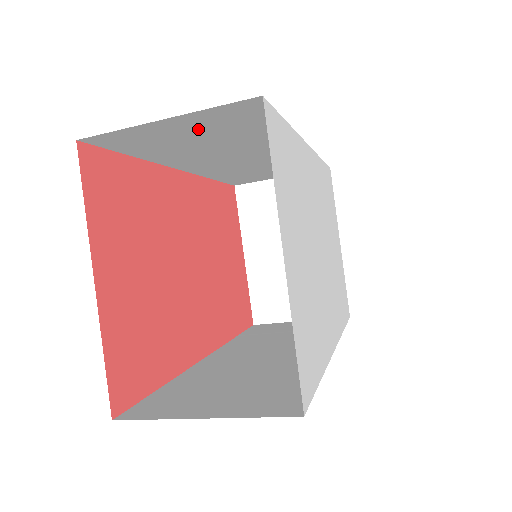
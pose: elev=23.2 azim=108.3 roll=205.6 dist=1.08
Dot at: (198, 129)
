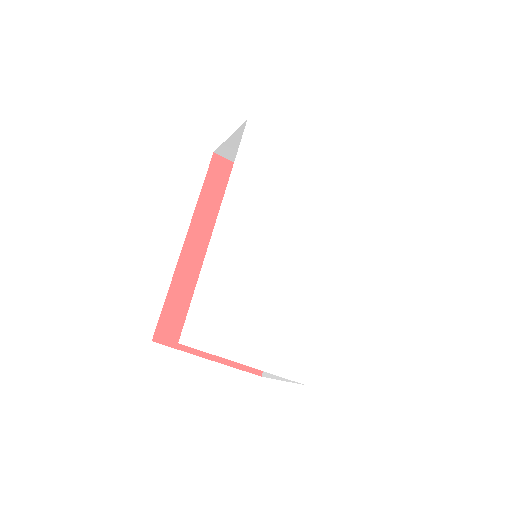
Dot at: occluded
